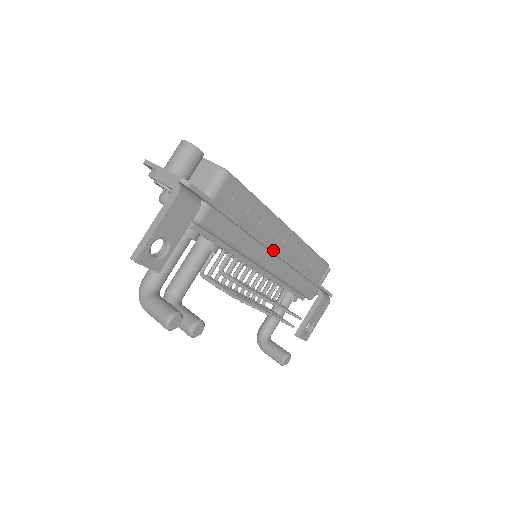
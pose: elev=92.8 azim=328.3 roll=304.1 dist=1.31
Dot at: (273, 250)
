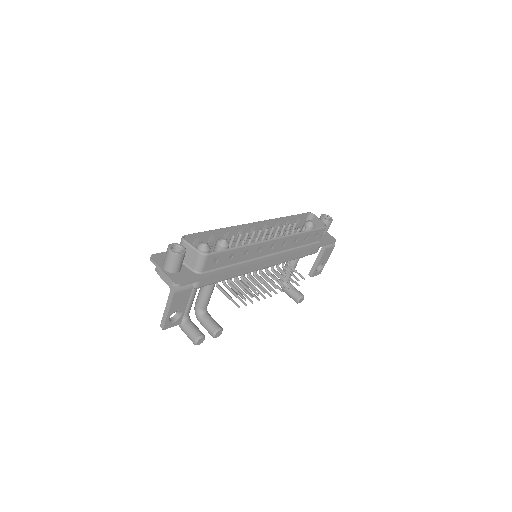
Dot at: (263, 262)
